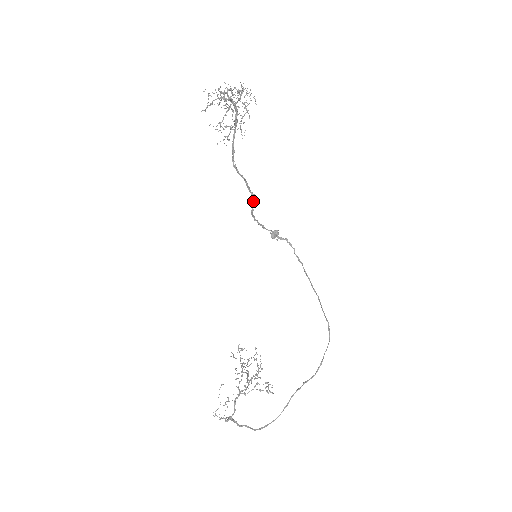
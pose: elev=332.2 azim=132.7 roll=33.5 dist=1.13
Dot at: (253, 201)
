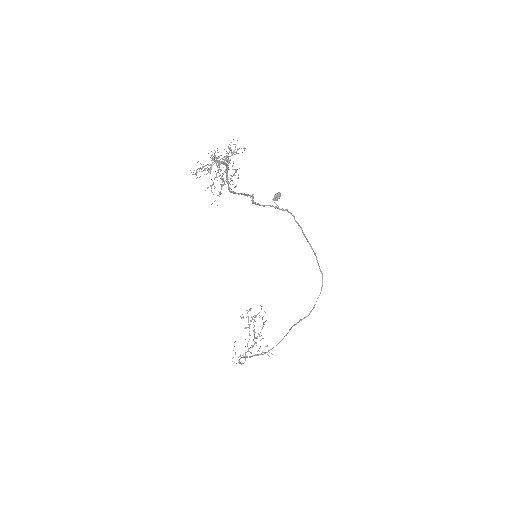
Dot at: (252, 196)
